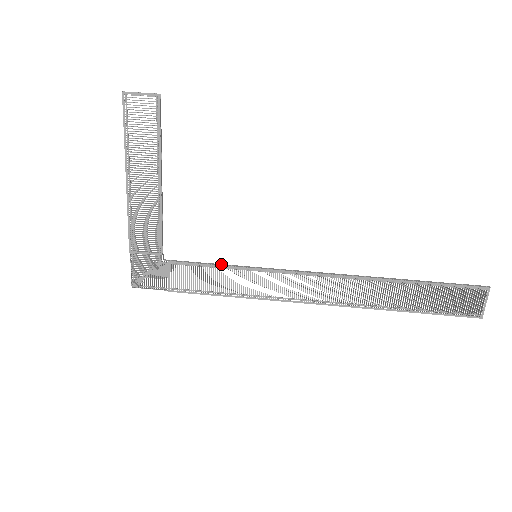
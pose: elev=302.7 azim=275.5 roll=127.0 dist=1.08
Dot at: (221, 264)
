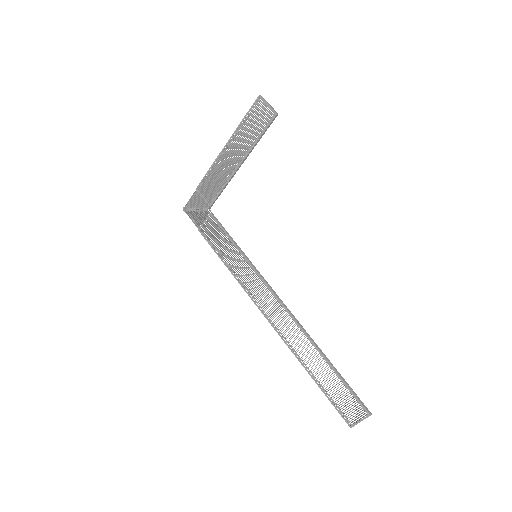
Dot at: (235, 242)
